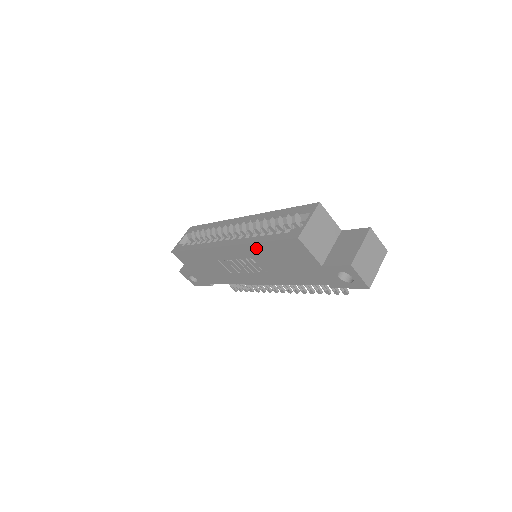
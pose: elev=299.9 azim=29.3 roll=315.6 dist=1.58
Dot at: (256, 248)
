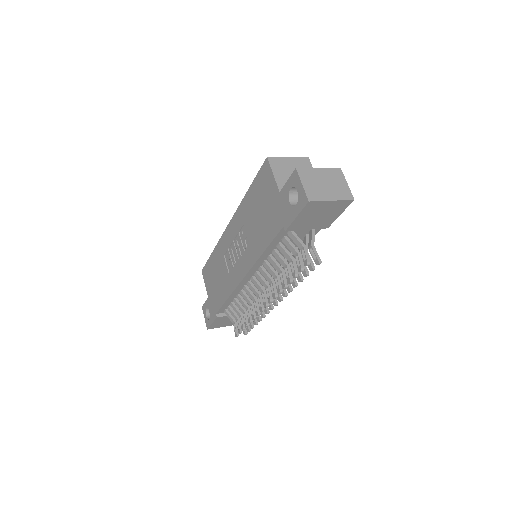
Dot at: (245, 205)
